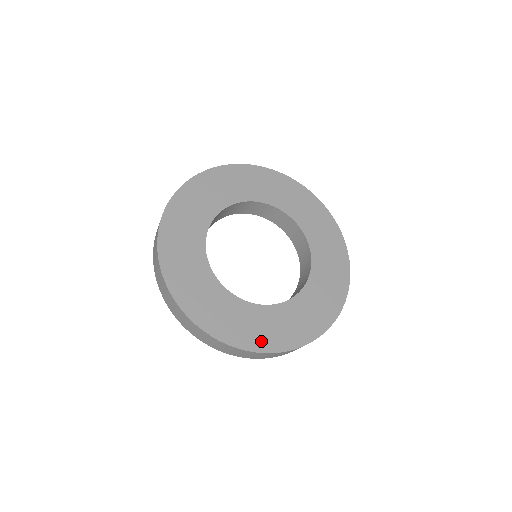
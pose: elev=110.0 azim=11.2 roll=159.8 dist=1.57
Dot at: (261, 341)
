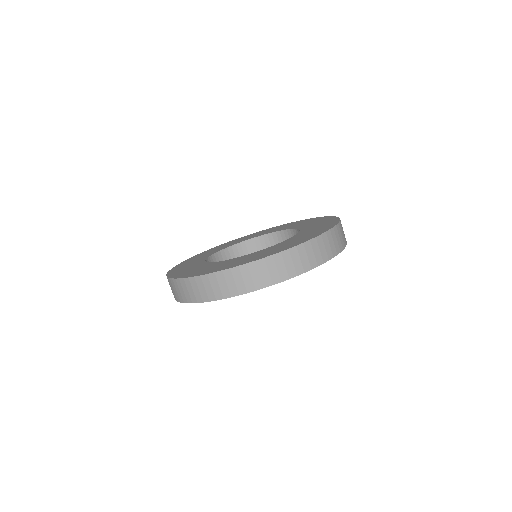
Dot at: (184, 274)
